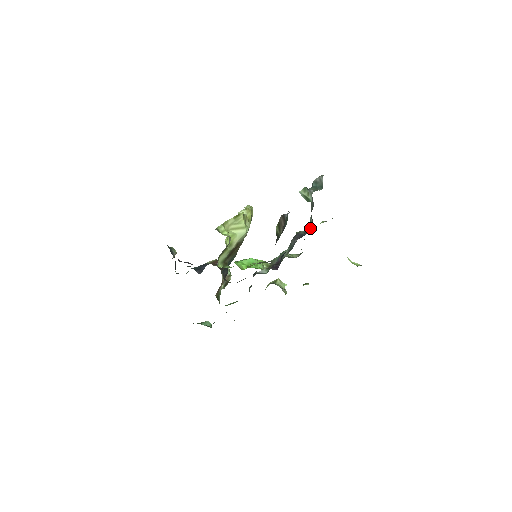
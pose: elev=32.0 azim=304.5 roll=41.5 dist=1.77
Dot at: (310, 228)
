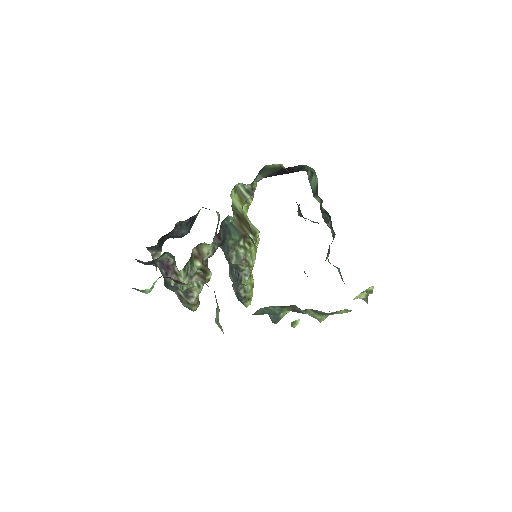
Dot at: occluded
